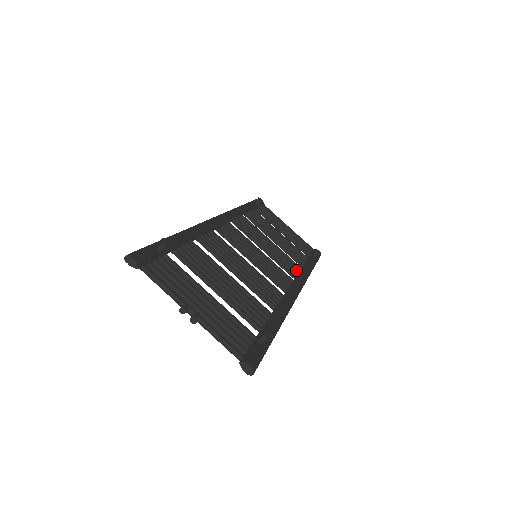
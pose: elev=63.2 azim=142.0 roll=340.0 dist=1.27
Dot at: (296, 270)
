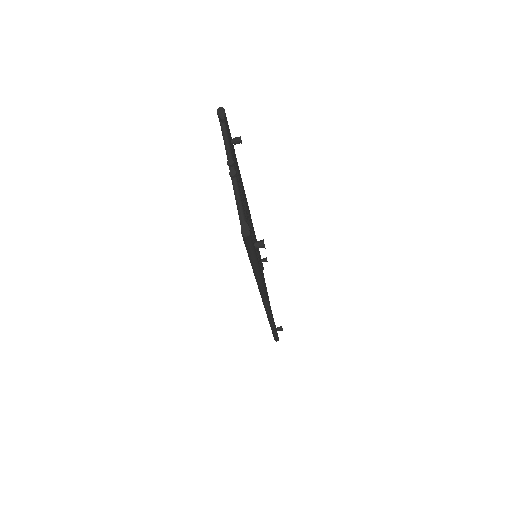
Dot at: occluded
